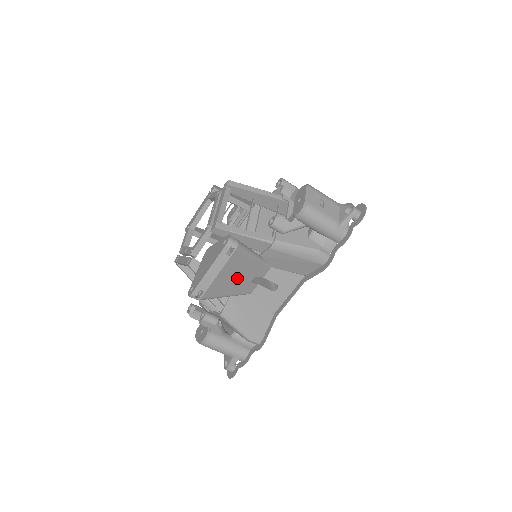
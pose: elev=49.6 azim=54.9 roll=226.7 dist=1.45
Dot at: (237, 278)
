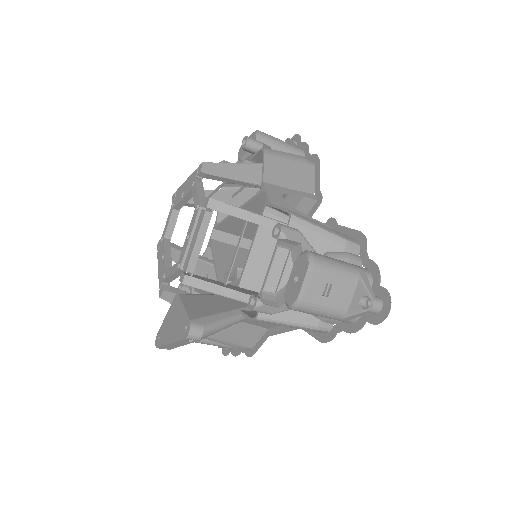
Dot at: occluded
